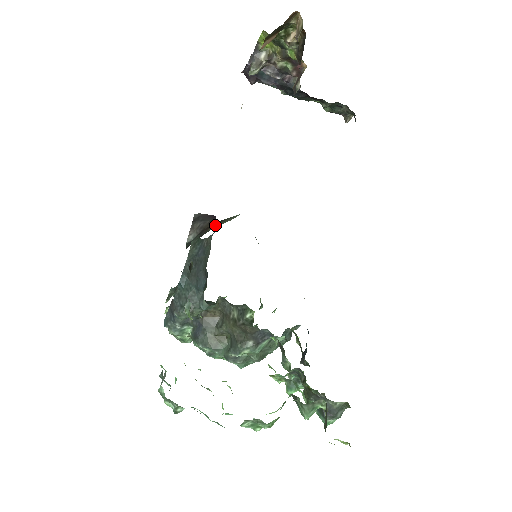
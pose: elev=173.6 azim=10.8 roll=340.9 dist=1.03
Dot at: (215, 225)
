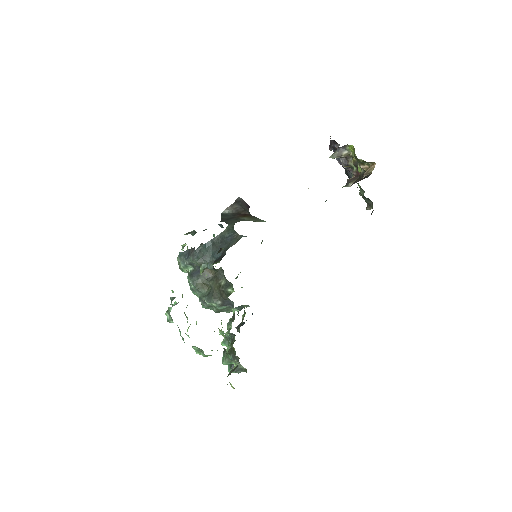
Dot at: (246, 217)
